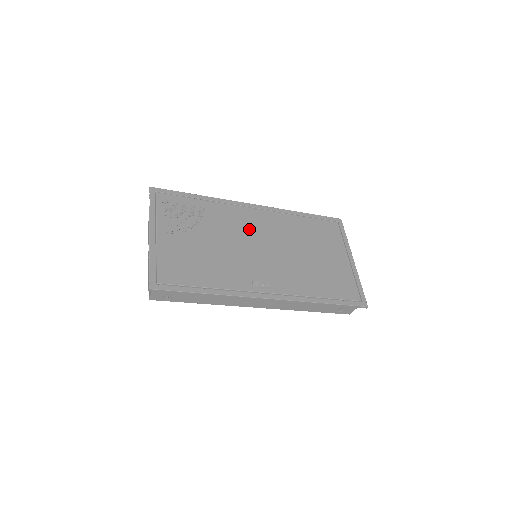
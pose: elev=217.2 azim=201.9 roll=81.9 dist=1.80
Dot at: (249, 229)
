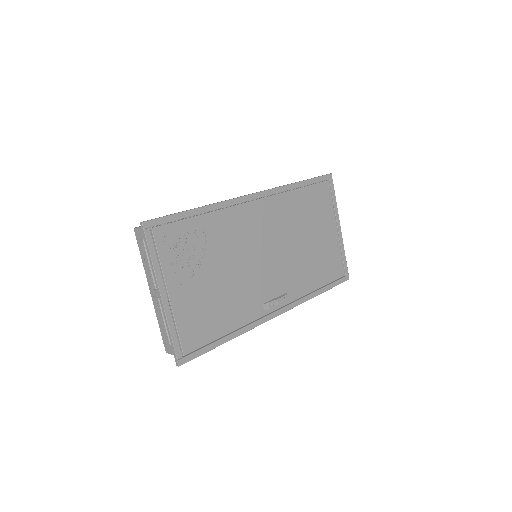
Dot at: (253, 236)
